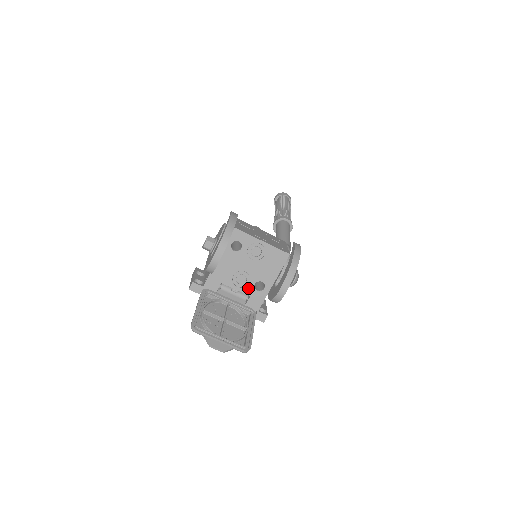
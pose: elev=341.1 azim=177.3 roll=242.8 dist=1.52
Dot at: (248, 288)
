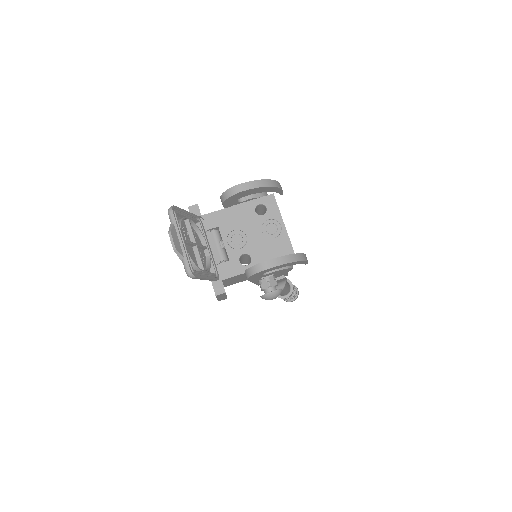
Dot at: (235, 252)
